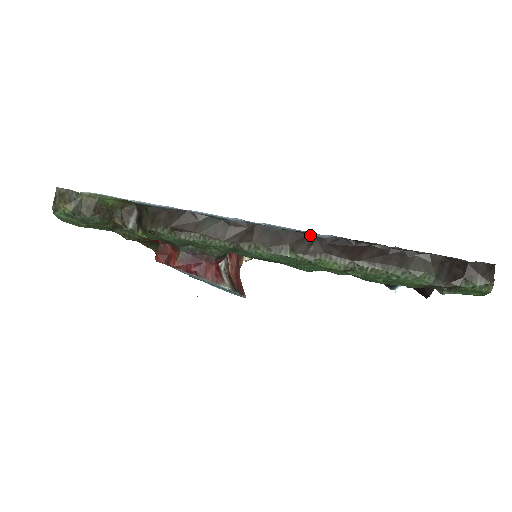
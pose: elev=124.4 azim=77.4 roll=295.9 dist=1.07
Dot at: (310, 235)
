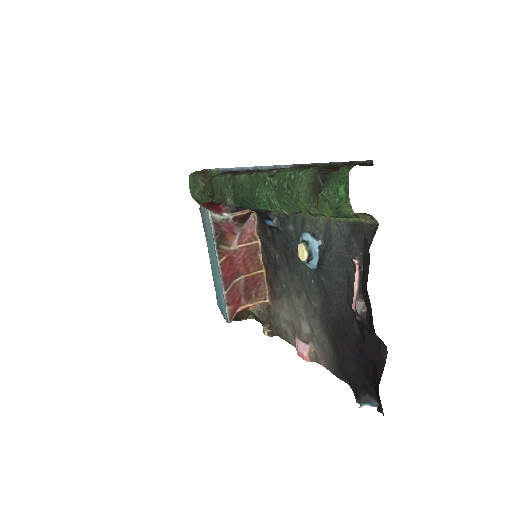
Dot at: occluded
